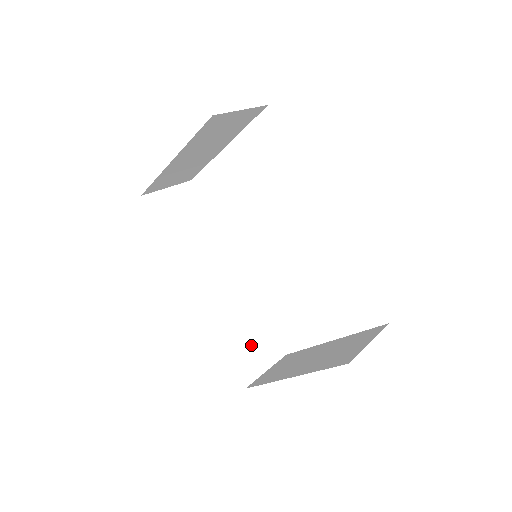
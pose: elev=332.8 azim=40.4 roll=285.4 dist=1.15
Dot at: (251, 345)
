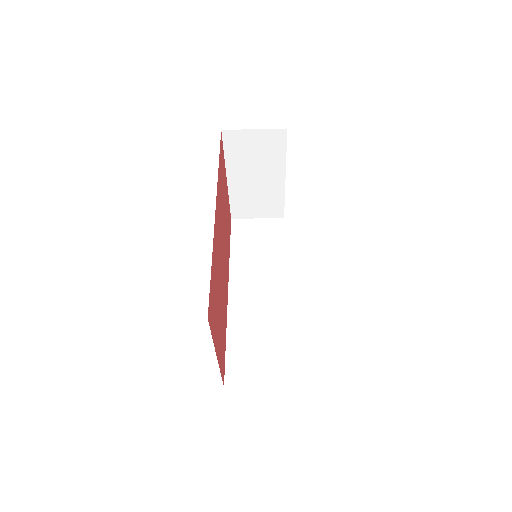
Dot at: (256, 357)
